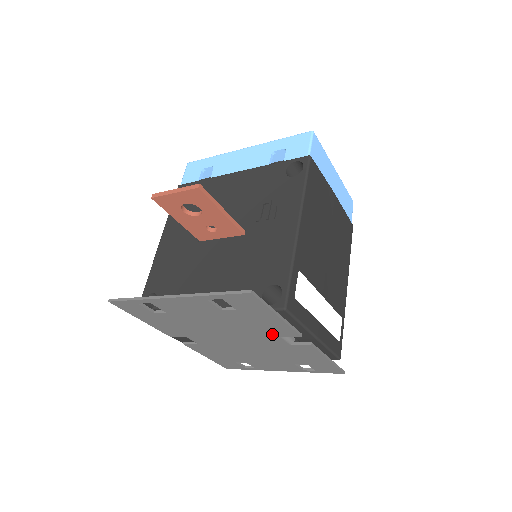
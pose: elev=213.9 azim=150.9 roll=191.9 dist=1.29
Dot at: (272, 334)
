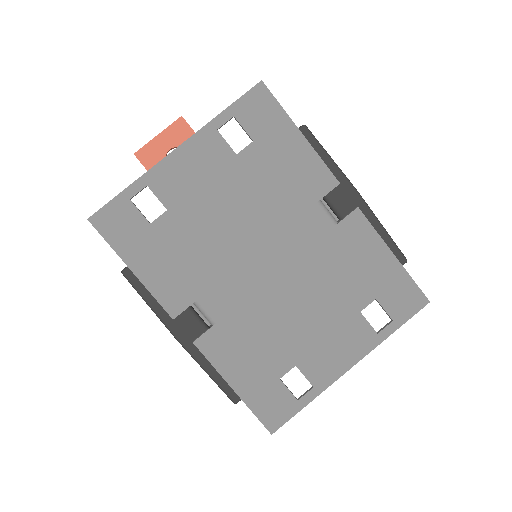
Dot at: (306, 200)
